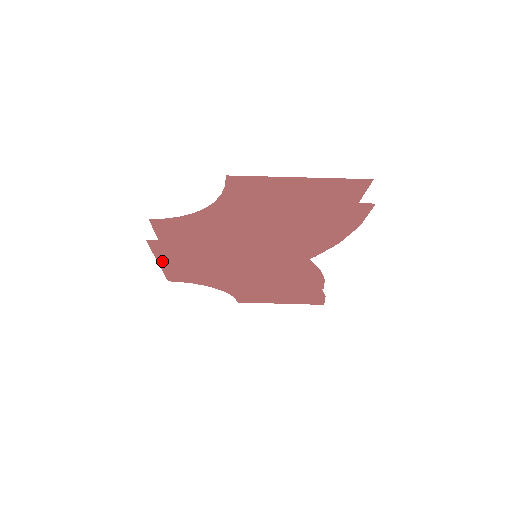
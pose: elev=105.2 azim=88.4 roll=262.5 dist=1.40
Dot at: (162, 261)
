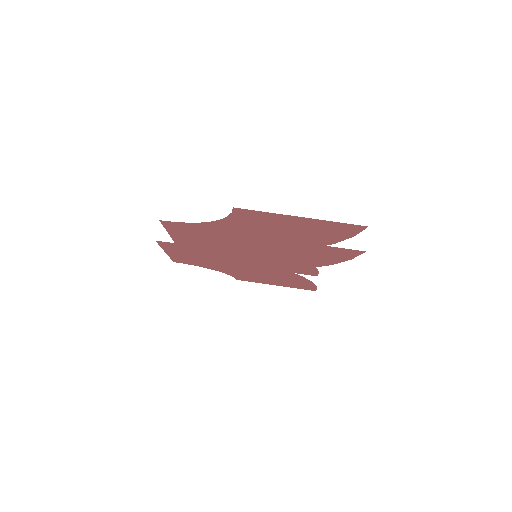
Dot at: (169, 252)
